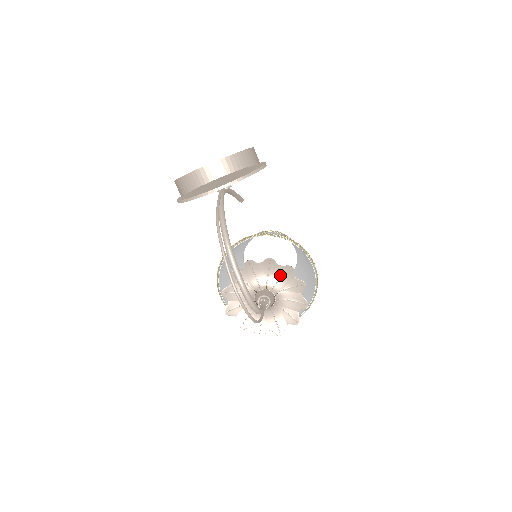
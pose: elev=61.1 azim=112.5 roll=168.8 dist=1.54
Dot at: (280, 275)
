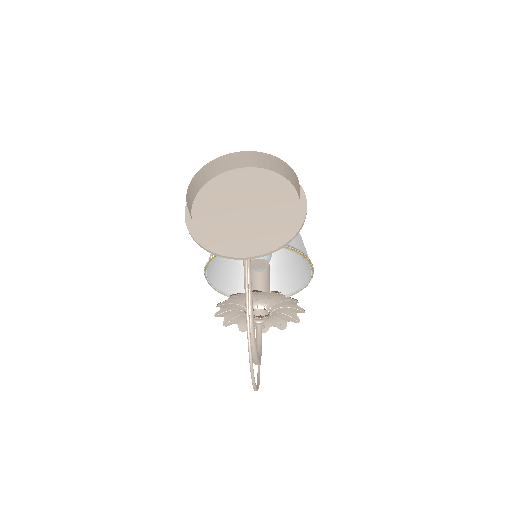
Dot at: (282, 300)
